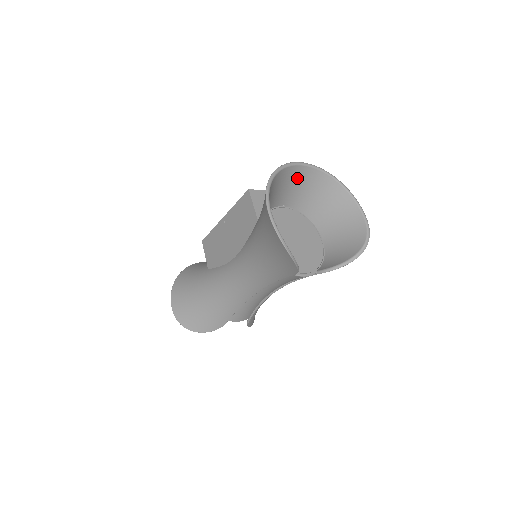
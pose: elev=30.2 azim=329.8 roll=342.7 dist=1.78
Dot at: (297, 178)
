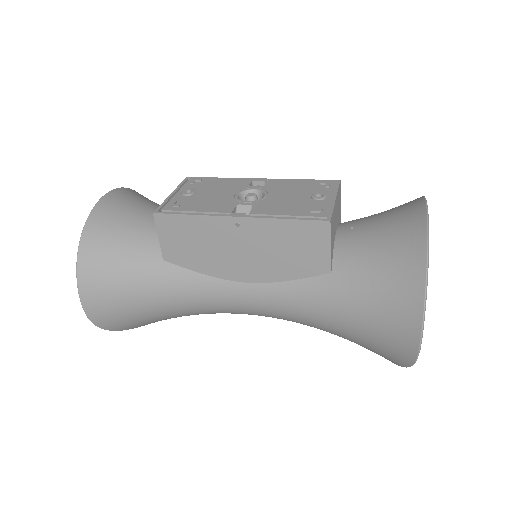
Dot at: occluded
